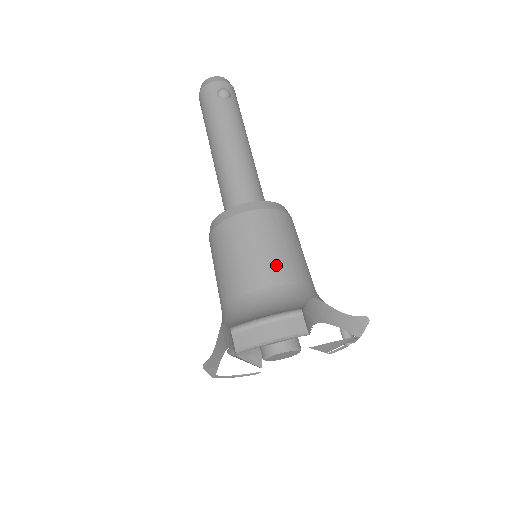
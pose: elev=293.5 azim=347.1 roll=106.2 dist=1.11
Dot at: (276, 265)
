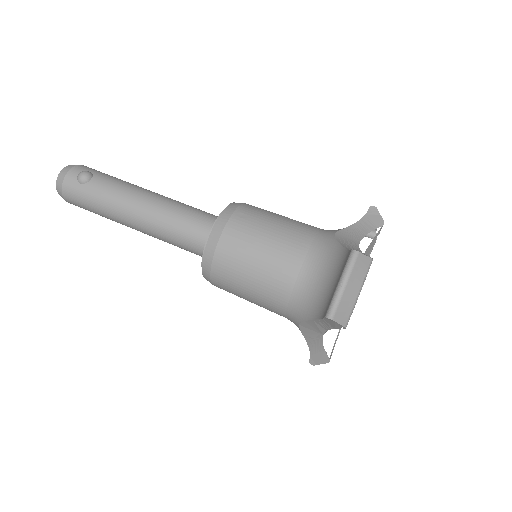
Dot at: (287, 244)
